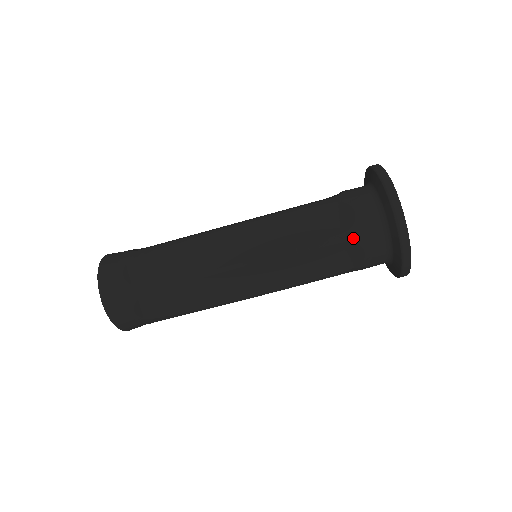
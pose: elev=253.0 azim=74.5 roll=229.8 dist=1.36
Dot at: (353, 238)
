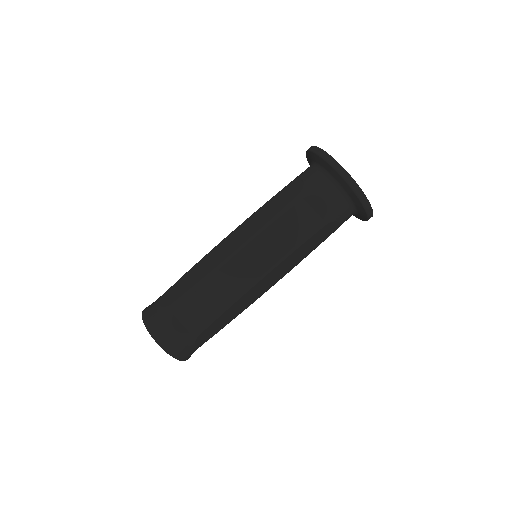
Dot at: (330, 220)
